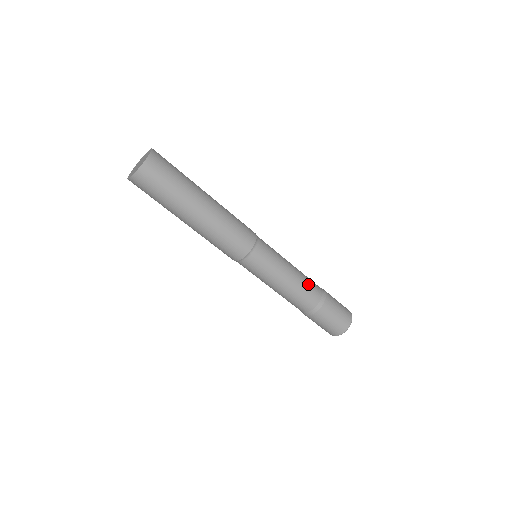
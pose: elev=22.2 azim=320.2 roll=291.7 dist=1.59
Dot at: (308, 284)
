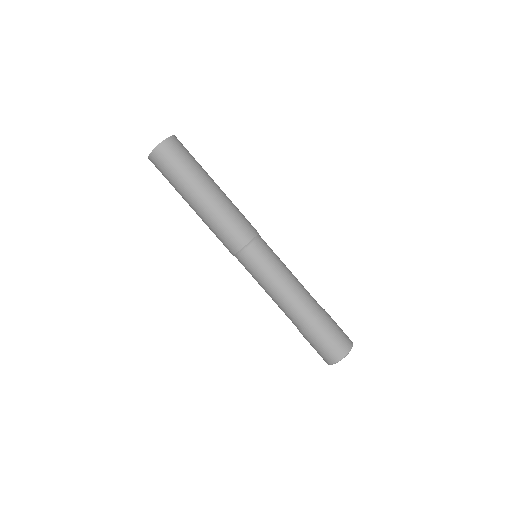
Dot at: (303, 298)
